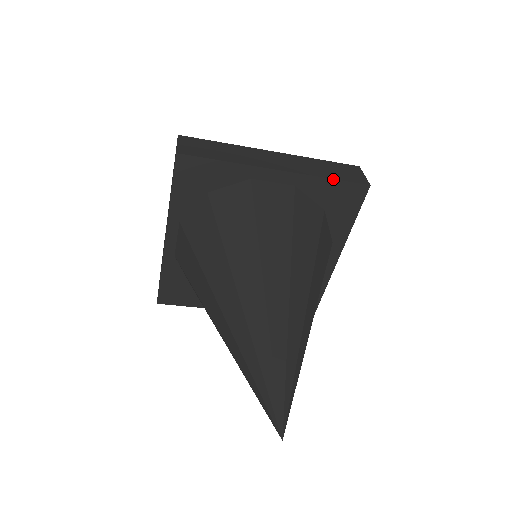
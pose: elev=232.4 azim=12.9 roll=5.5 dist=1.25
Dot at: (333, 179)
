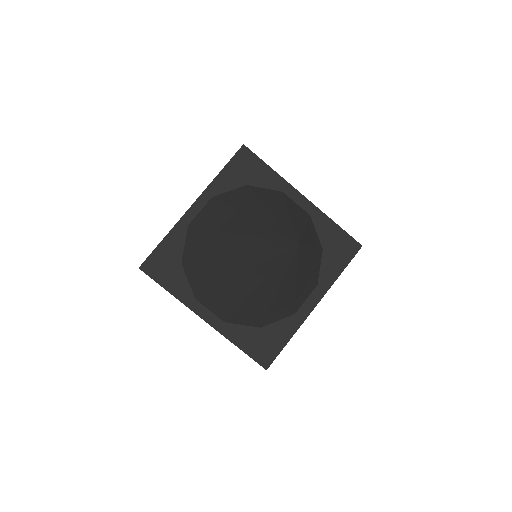
Dot at: (338, 225)
